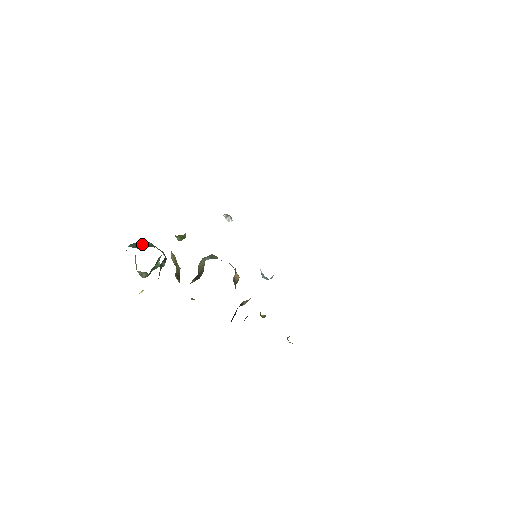
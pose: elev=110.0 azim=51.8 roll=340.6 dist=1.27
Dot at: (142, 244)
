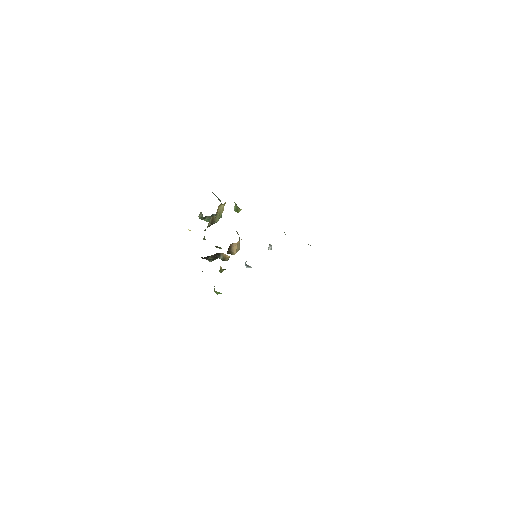
Dot at: (218, 199)
